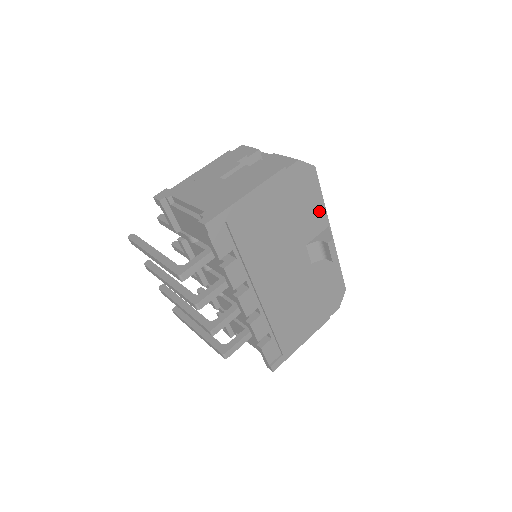
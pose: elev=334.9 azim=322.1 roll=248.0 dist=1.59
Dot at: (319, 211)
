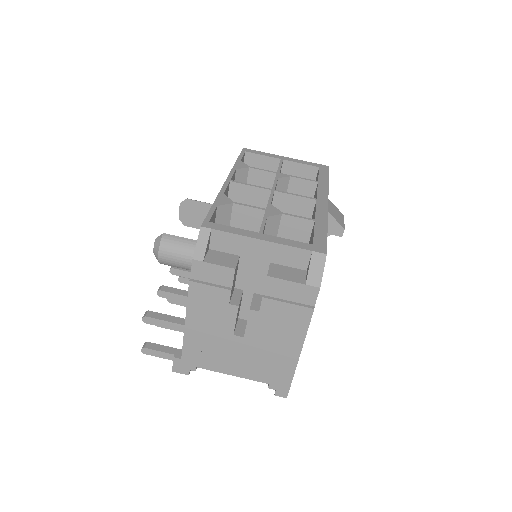
Dot at: occluded
